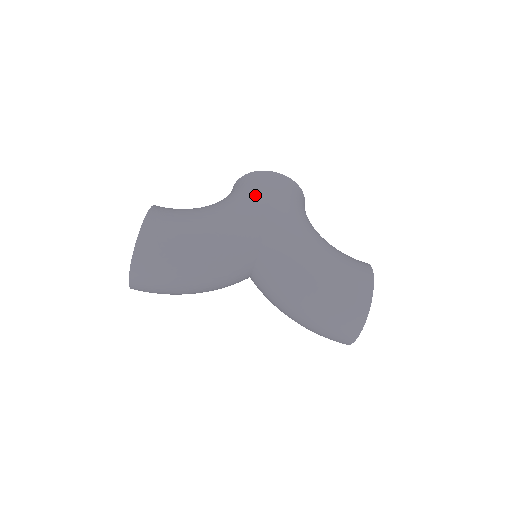
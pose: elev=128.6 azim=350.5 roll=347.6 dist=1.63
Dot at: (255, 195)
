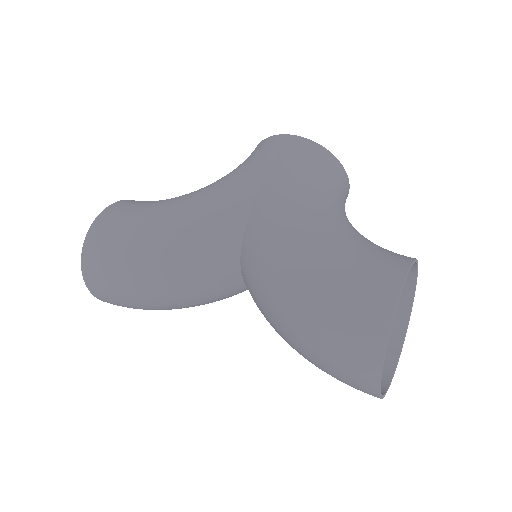
Dot at: (246, 170)
